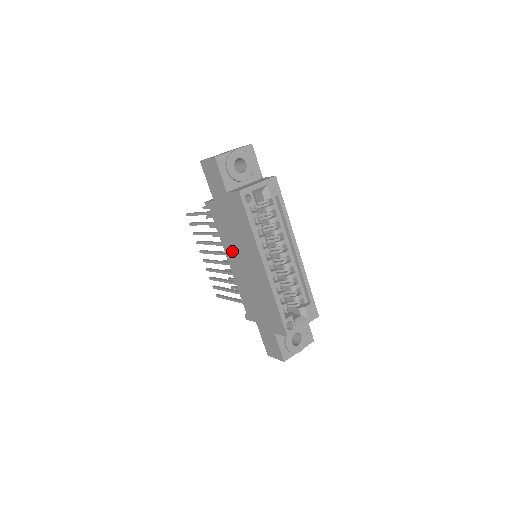
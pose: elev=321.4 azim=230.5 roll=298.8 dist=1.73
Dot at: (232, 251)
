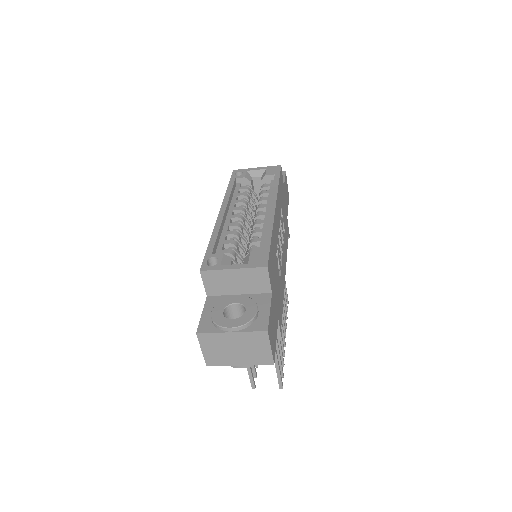
Dot at: occluded
